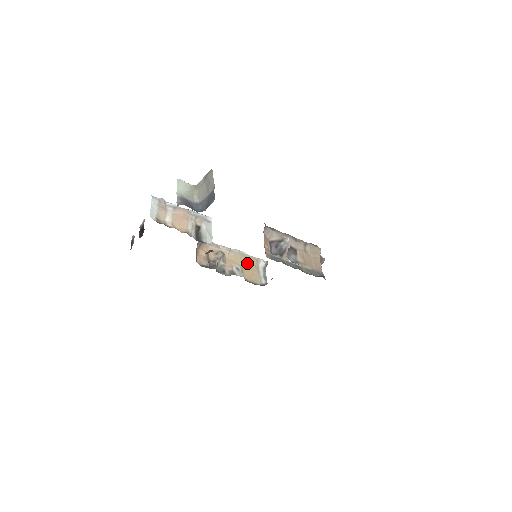
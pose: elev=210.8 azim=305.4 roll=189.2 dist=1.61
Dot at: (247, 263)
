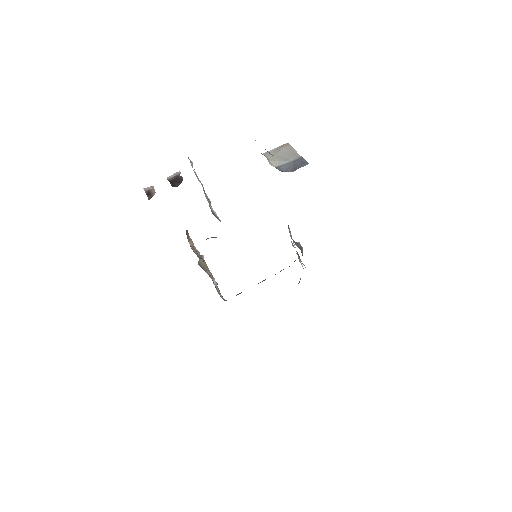
Dot at: occluded
